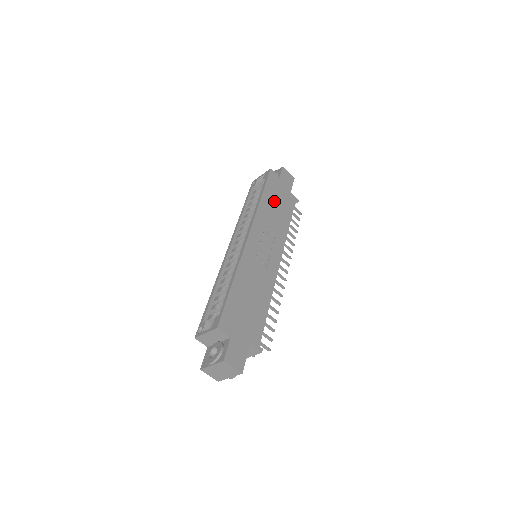
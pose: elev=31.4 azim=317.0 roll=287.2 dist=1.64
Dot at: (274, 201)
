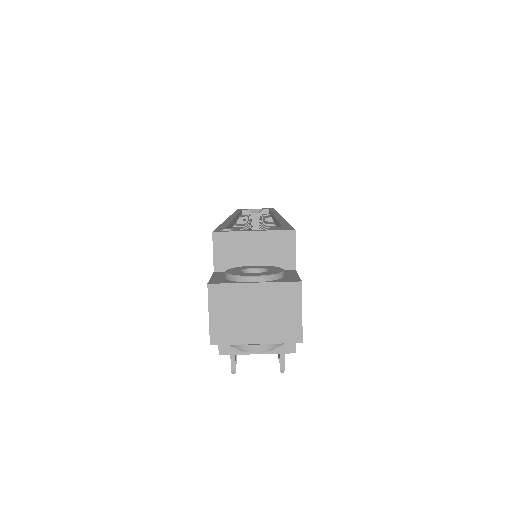
Dot at: occluded
